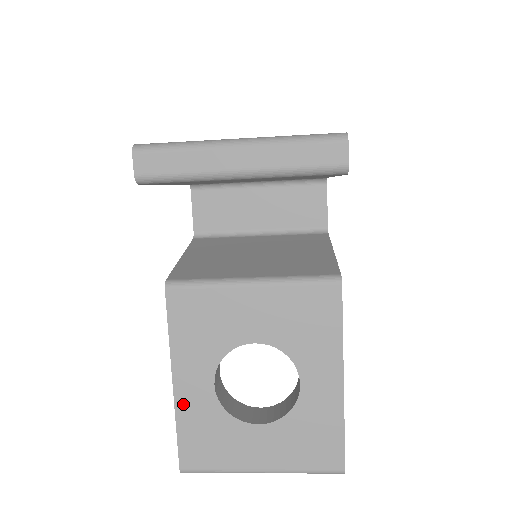
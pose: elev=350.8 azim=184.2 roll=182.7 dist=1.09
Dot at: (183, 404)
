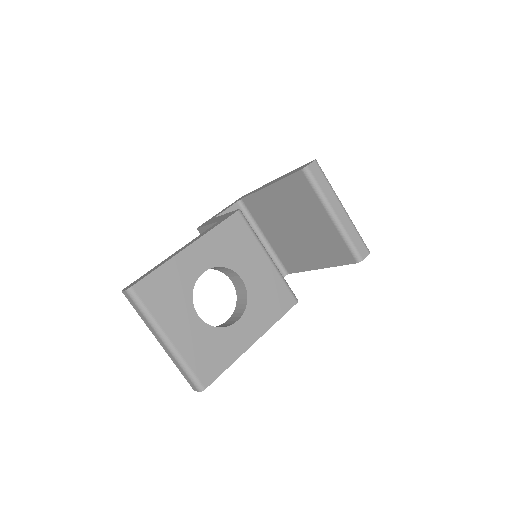
Dot at: (179, 260)
